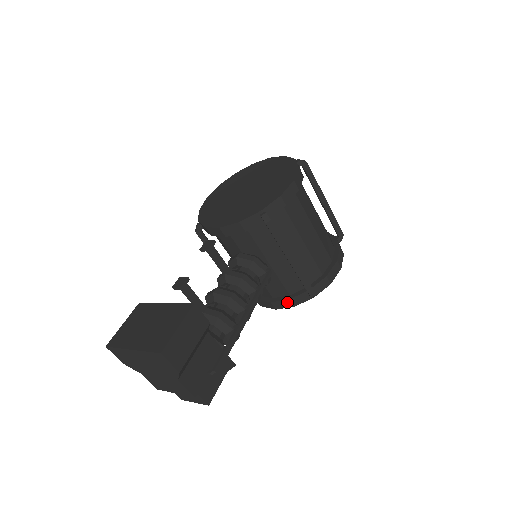
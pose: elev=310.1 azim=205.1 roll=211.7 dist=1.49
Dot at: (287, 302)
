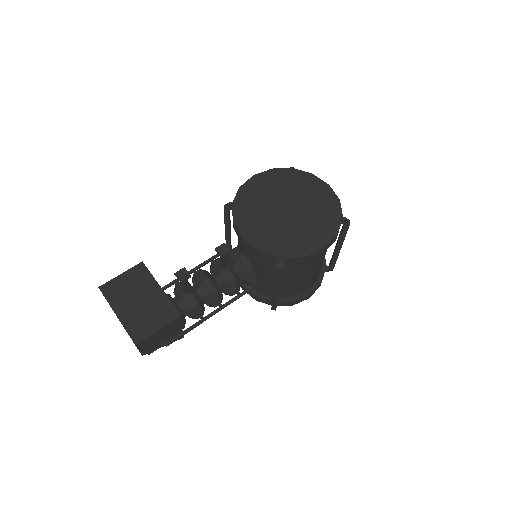
Dot at: (253, 295)
